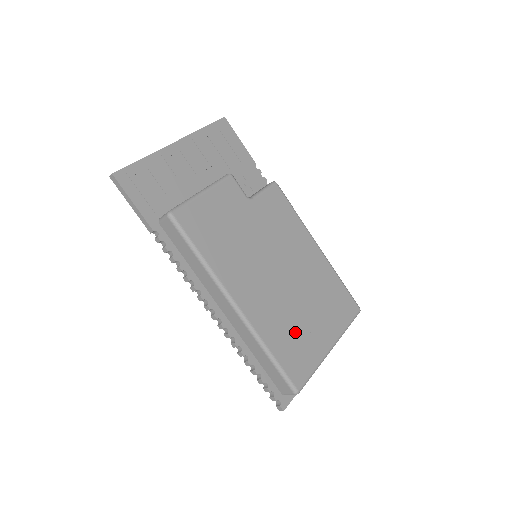
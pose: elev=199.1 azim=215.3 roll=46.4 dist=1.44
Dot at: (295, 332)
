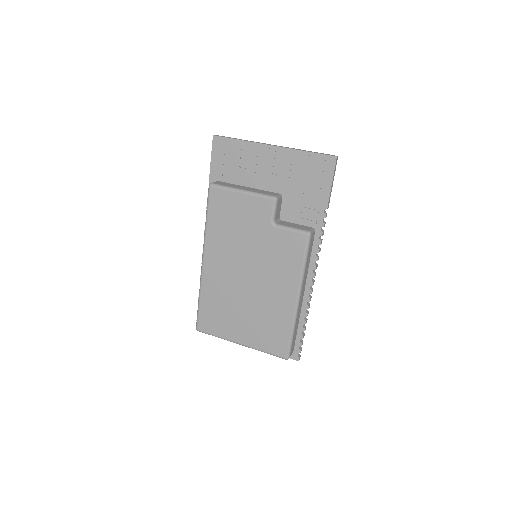
Dot at: (224, 310)
